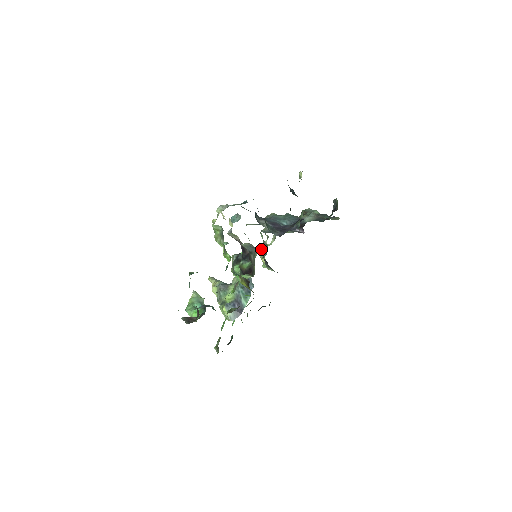
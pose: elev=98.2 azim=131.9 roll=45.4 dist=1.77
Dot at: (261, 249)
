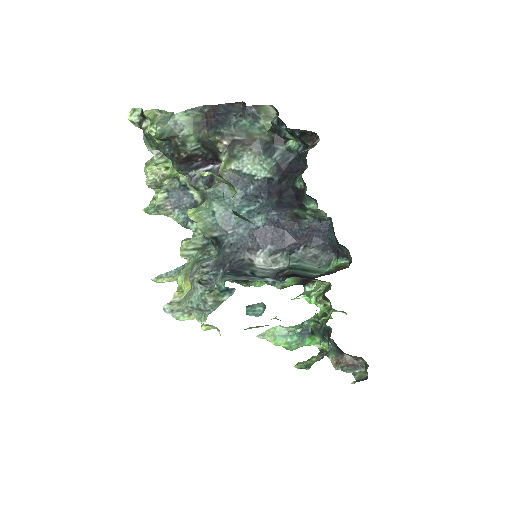
Dot at: occluded
